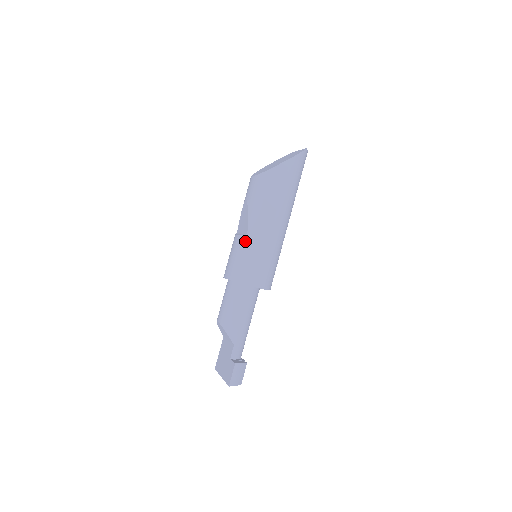
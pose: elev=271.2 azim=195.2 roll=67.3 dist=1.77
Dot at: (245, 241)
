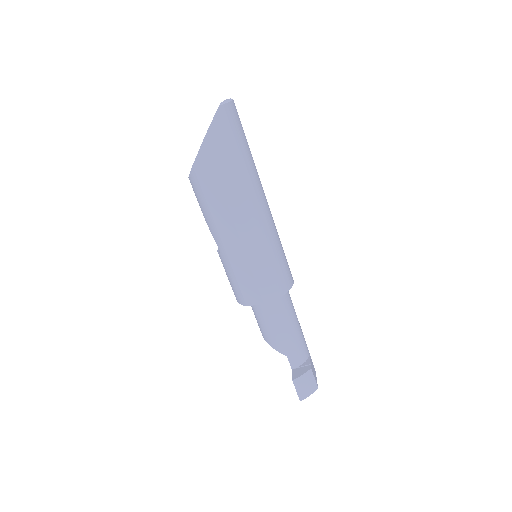
Dot at: (223, 260)
